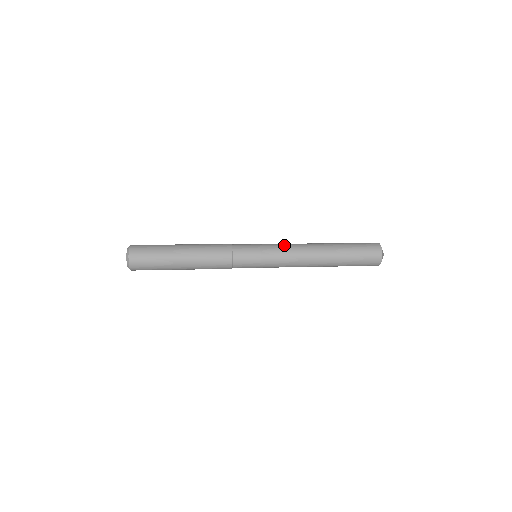
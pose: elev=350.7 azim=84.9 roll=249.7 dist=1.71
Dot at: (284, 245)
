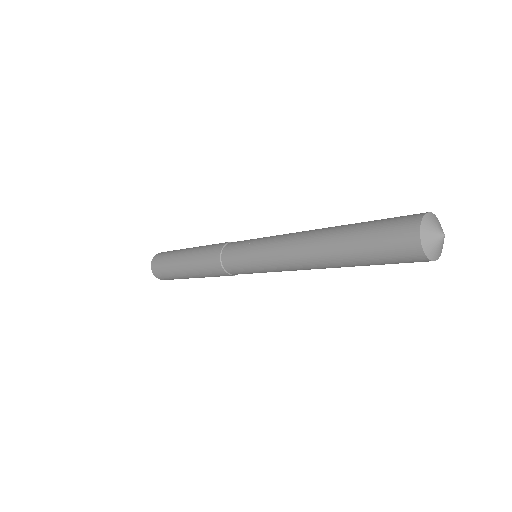
Dot at: occluded
